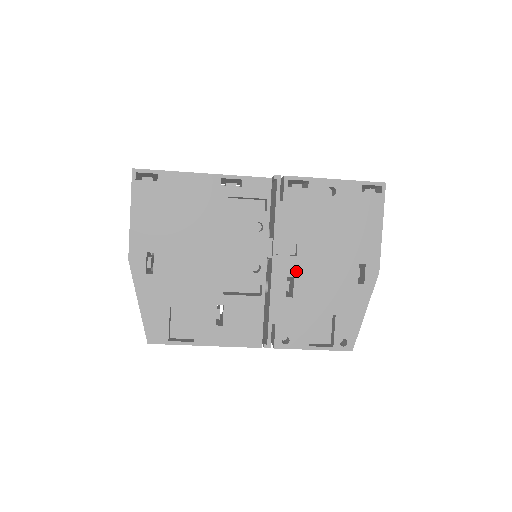
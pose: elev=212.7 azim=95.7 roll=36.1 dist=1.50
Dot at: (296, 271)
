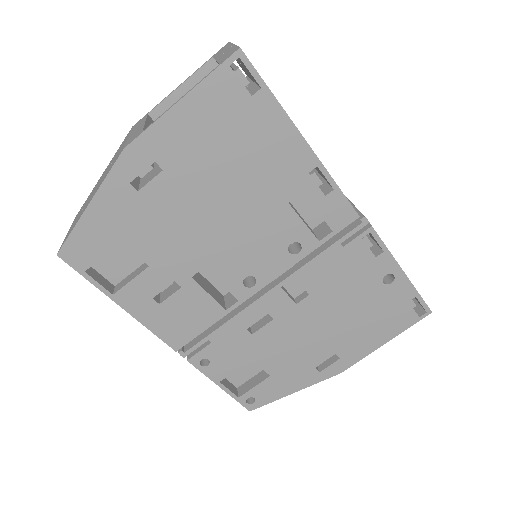
Dot at: (281, 316)
